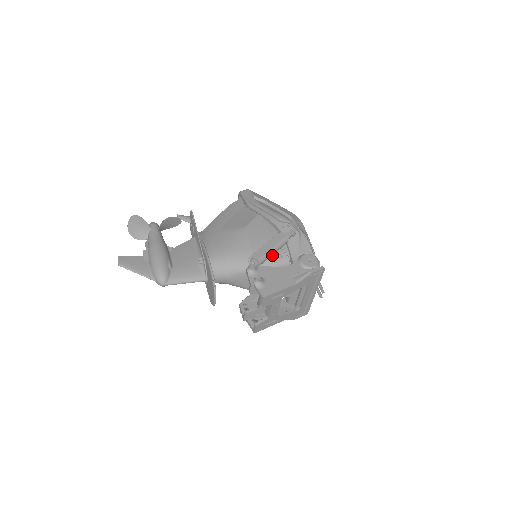
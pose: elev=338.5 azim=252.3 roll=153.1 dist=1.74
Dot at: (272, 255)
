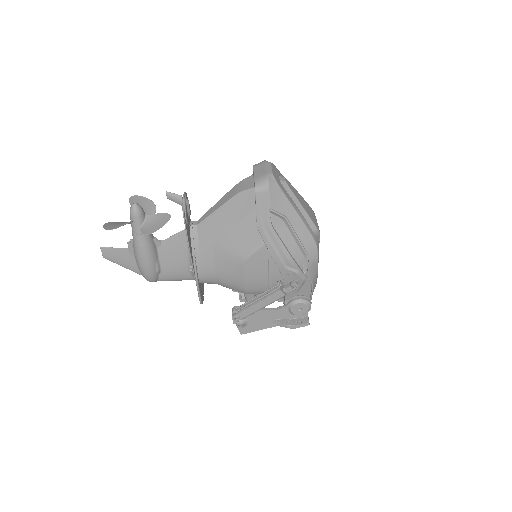
Dot at: occluded
